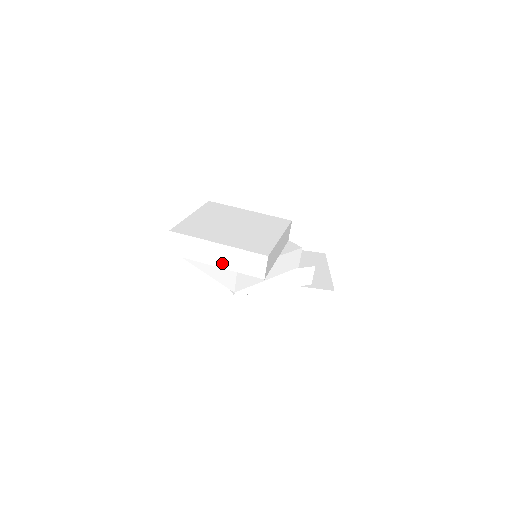
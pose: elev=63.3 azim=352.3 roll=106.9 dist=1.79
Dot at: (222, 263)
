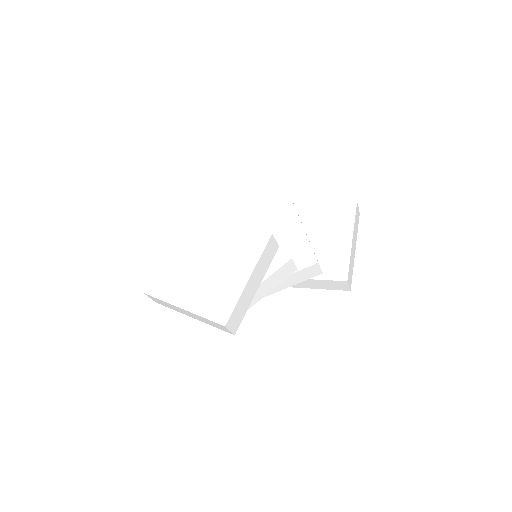
Dot at: (196, 318)
